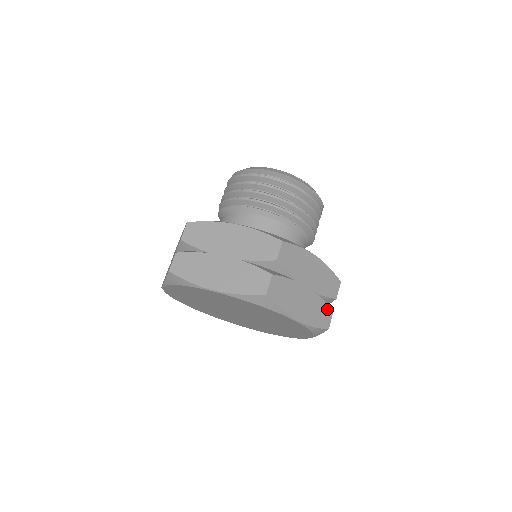
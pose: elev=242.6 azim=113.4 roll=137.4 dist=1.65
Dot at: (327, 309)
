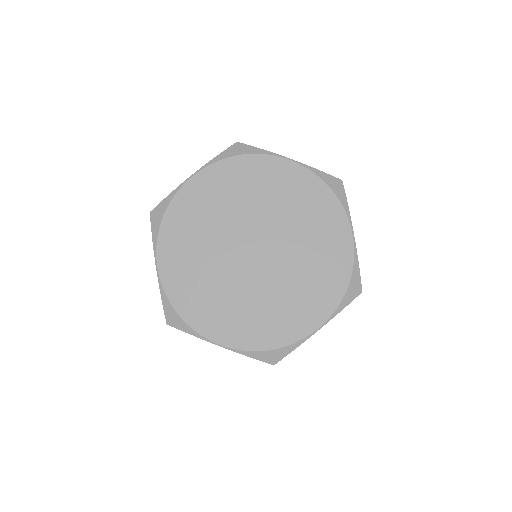
Dot at: occluded
